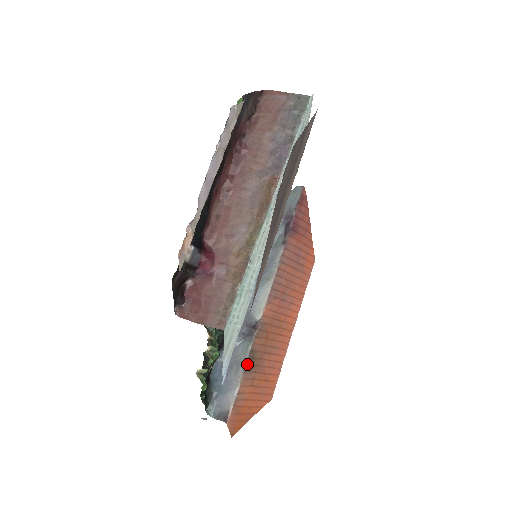
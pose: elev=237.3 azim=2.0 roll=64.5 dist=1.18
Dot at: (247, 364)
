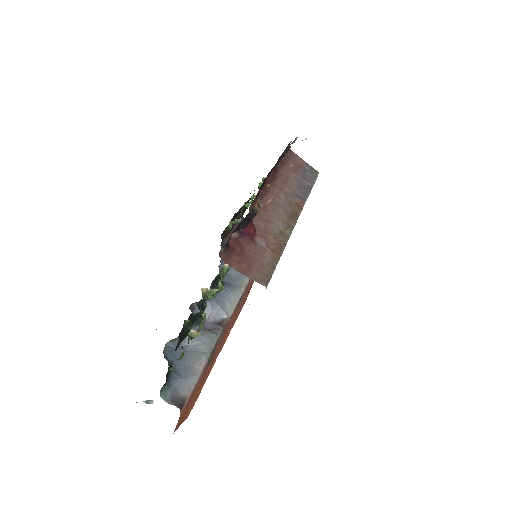
Dot at: (210, 355)
